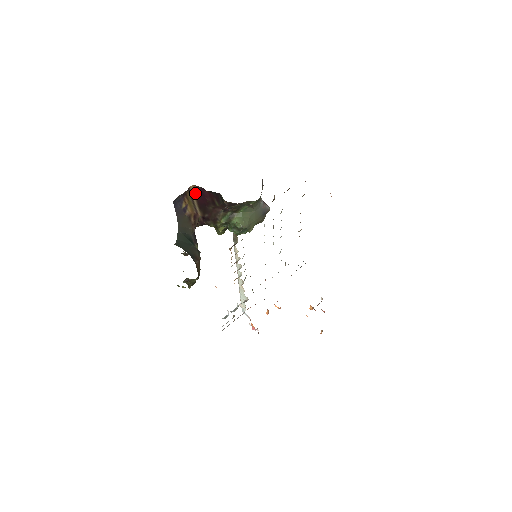
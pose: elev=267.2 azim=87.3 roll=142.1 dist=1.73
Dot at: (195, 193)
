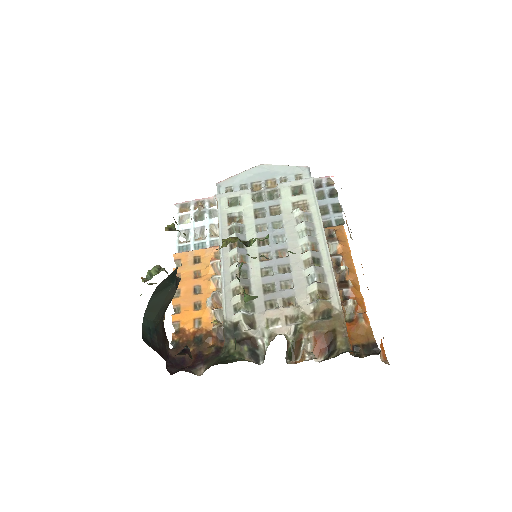
Dot at: occluded
